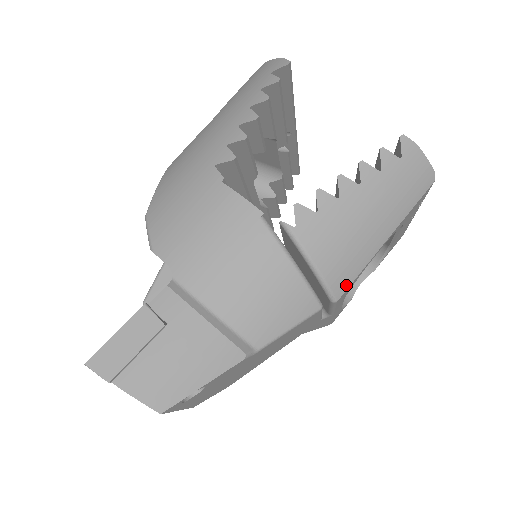
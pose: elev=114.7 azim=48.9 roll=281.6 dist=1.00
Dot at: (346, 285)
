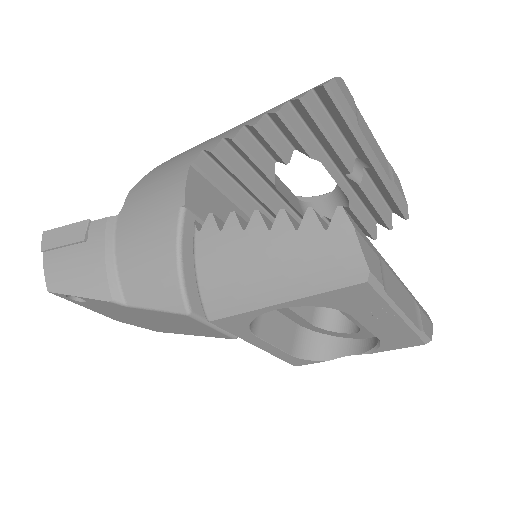
Dot at: (221, 314)
